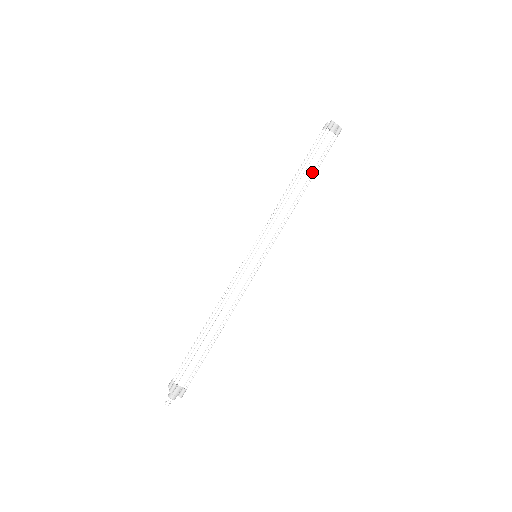
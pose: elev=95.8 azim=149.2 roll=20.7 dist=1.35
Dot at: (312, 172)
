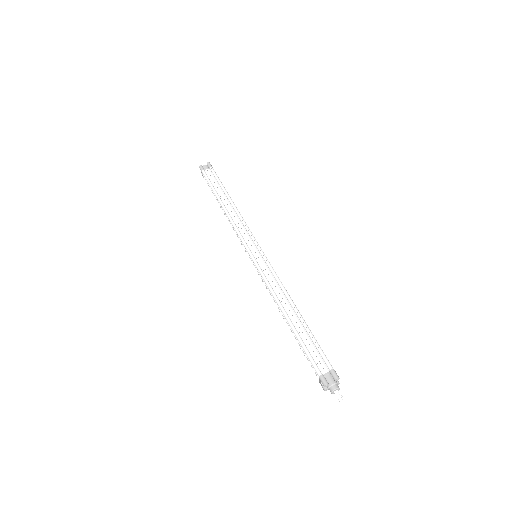
Dot at: occluded
